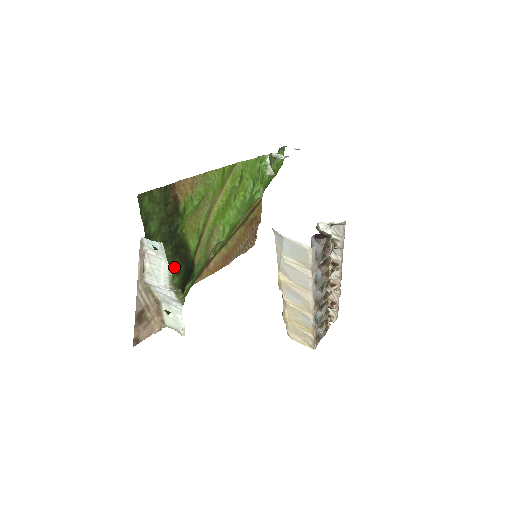
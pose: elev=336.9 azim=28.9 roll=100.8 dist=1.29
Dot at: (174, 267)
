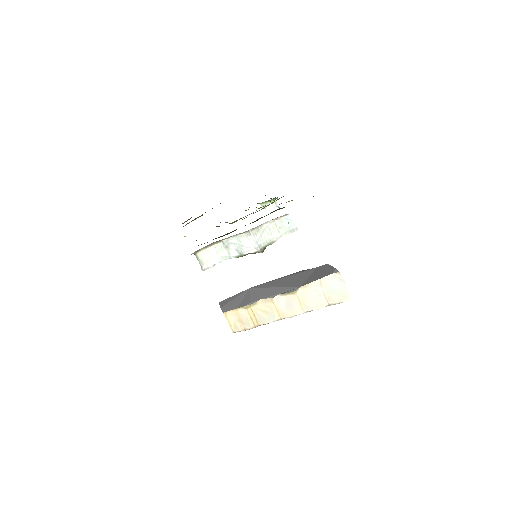
Dot at: occluded
